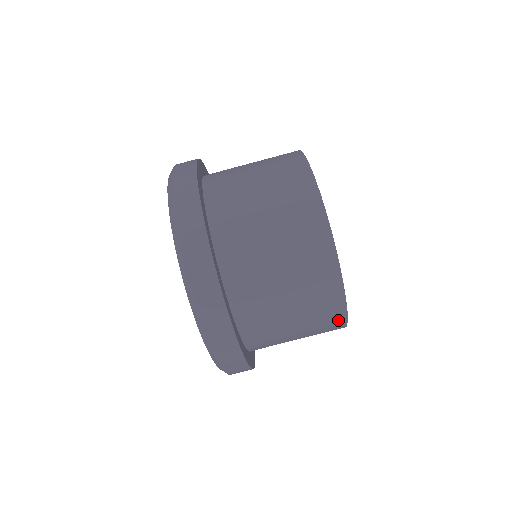
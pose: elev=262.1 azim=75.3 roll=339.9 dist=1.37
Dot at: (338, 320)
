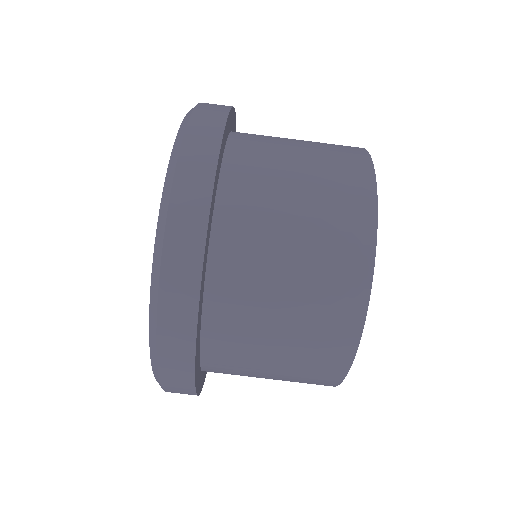
Dot at: occluded
